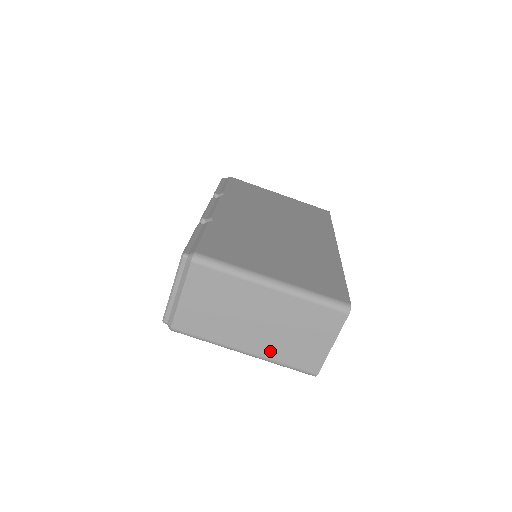
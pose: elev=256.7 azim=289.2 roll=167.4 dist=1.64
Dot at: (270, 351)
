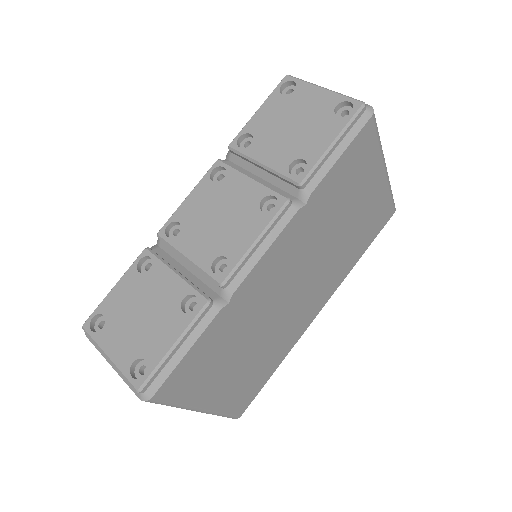
Dot at: occluded
